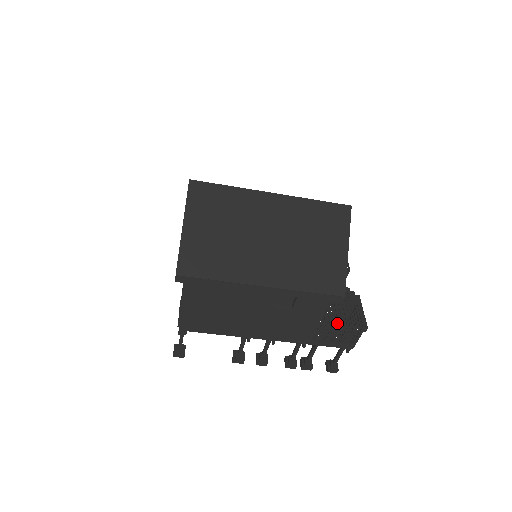
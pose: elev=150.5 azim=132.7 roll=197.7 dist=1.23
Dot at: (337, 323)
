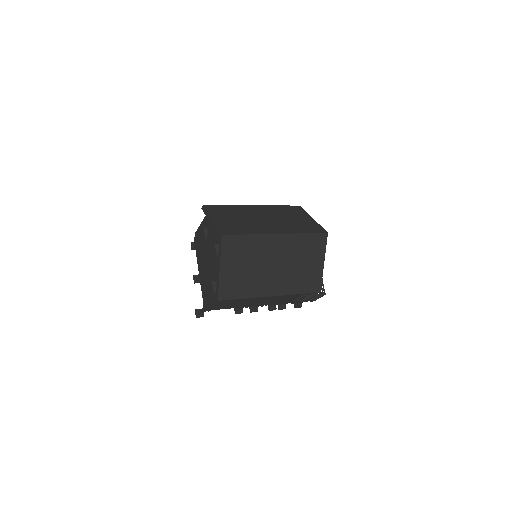
Dot at: occluded
